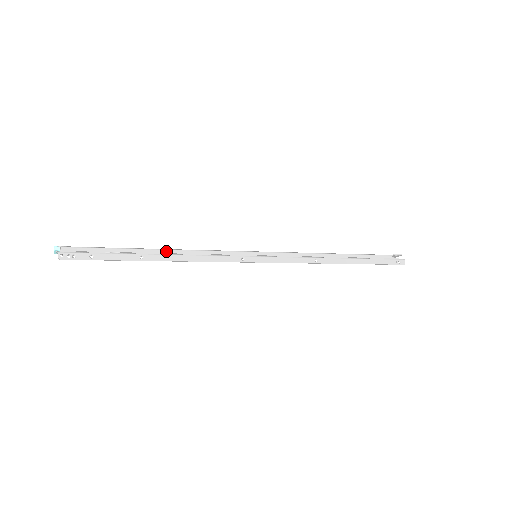
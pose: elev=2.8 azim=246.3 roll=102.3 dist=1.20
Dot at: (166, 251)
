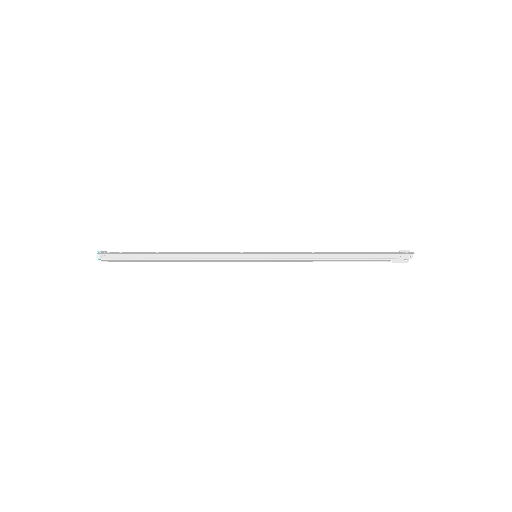
Dot at: (177, 252)
